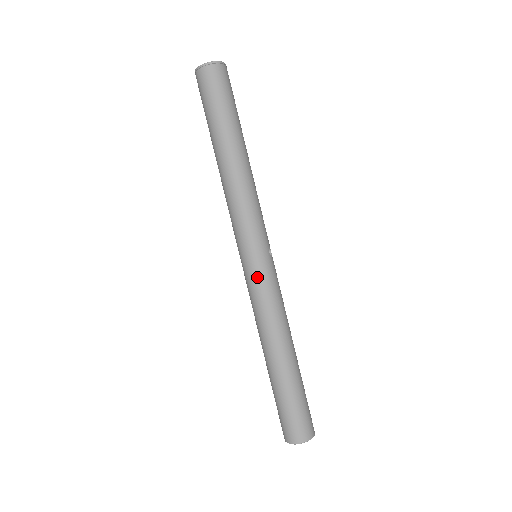
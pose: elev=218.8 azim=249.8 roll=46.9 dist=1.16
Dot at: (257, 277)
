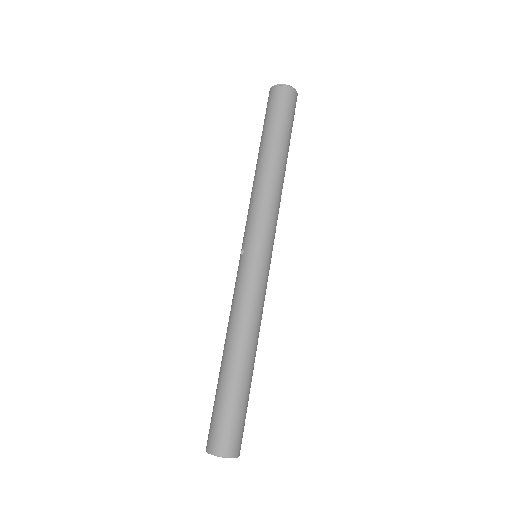
Dot at: (260, 273)
